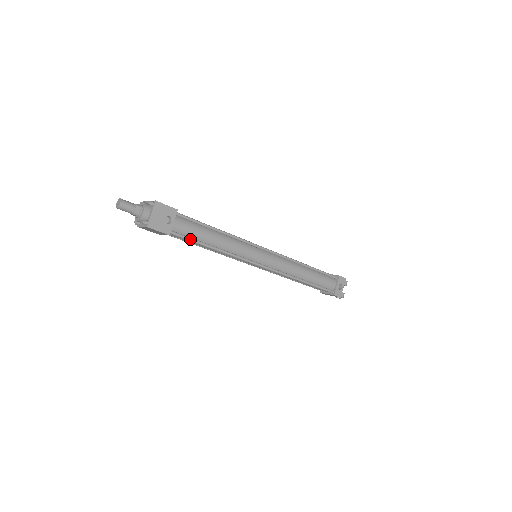
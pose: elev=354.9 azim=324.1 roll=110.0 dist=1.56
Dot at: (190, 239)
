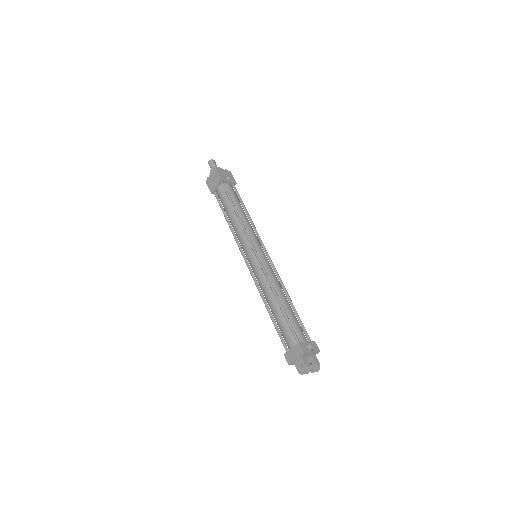
Dot at: (229, 195)
